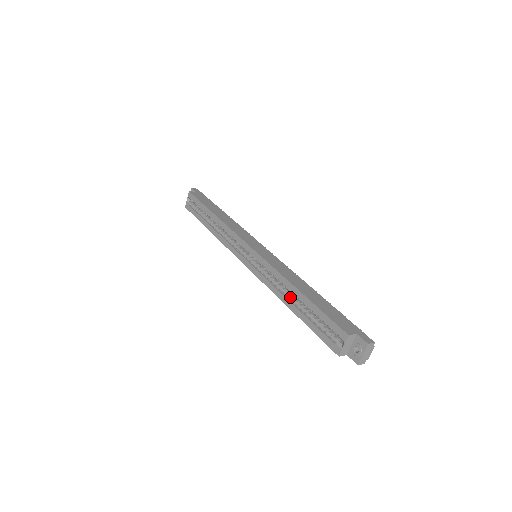
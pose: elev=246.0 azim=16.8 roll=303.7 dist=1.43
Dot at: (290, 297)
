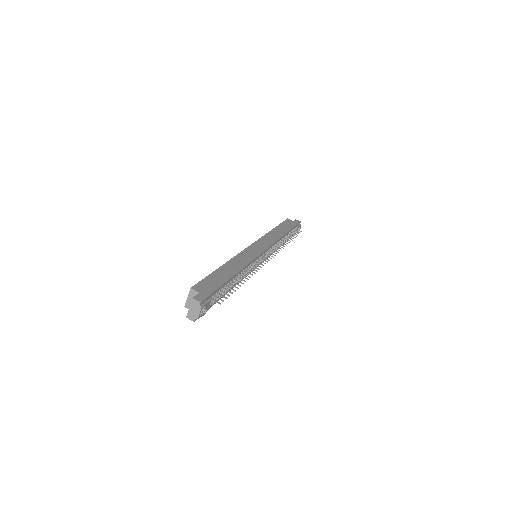
Dot at: occluded
